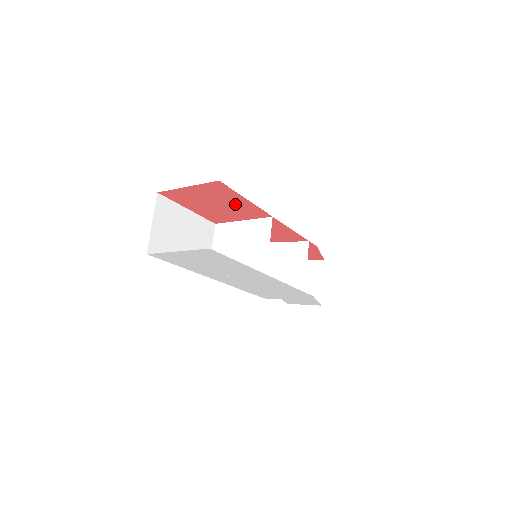
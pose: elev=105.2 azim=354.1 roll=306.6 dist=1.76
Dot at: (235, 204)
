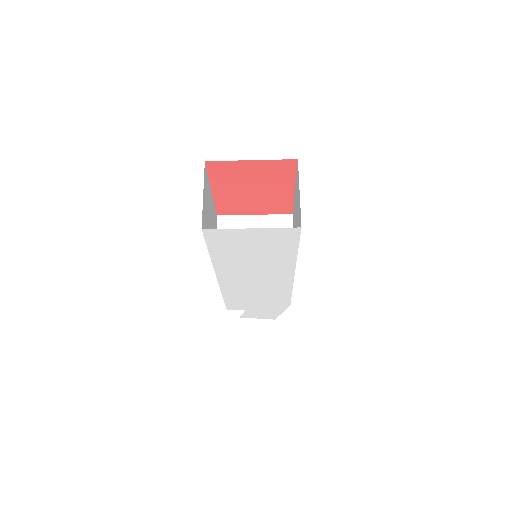
Dot at: (274, 192)
